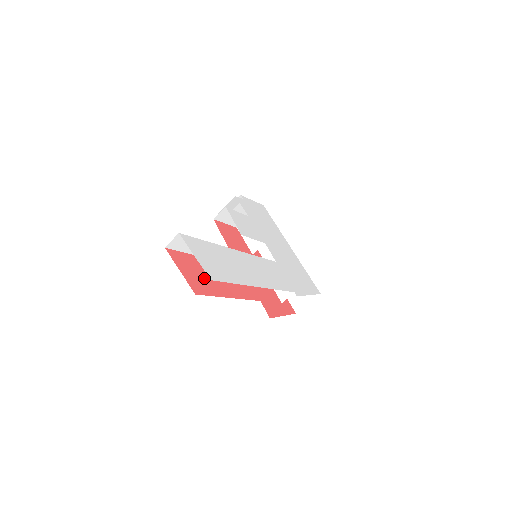
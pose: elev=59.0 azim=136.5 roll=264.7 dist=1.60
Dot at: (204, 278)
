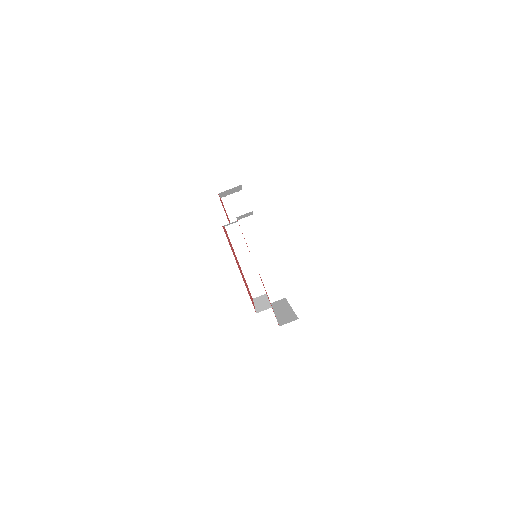
Dot at: occluded
